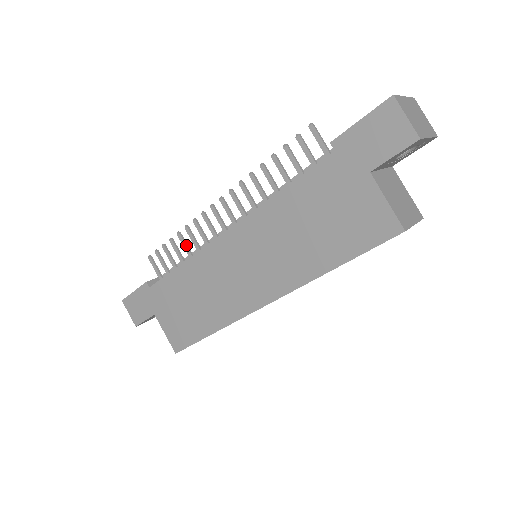
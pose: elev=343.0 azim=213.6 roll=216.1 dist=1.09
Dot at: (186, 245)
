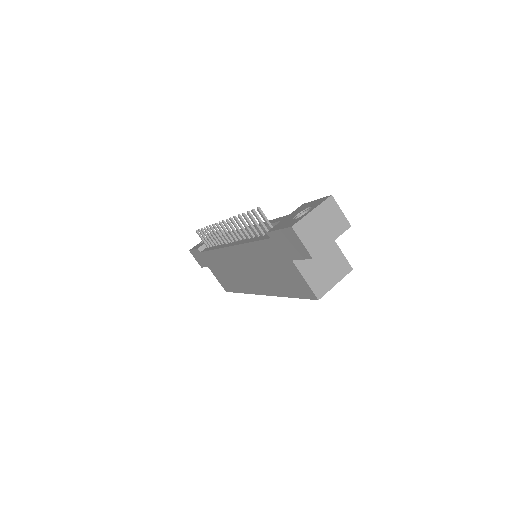
Dot at: (213, 236)
